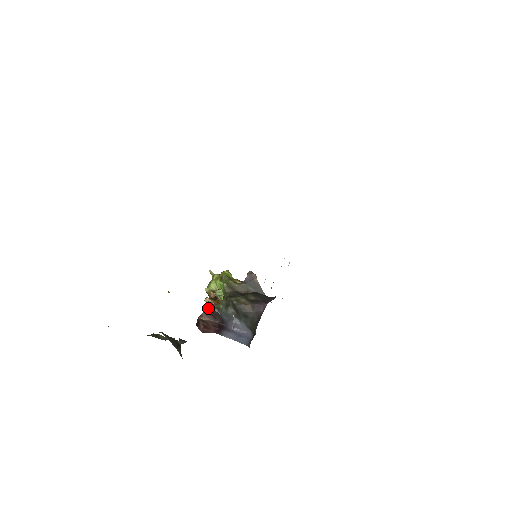
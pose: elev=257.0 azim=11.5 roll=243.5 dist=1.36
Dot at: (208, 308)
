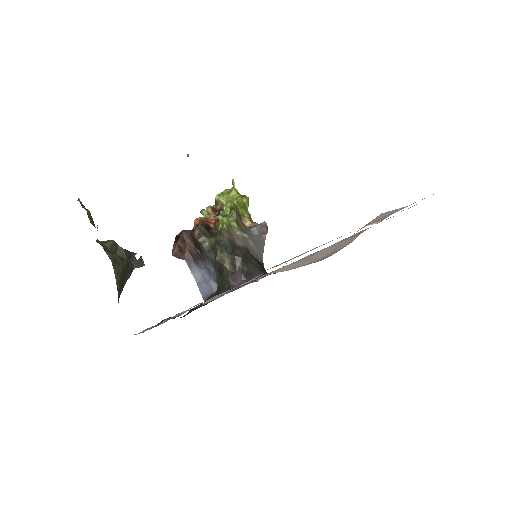
Dot at: (194, 235)
